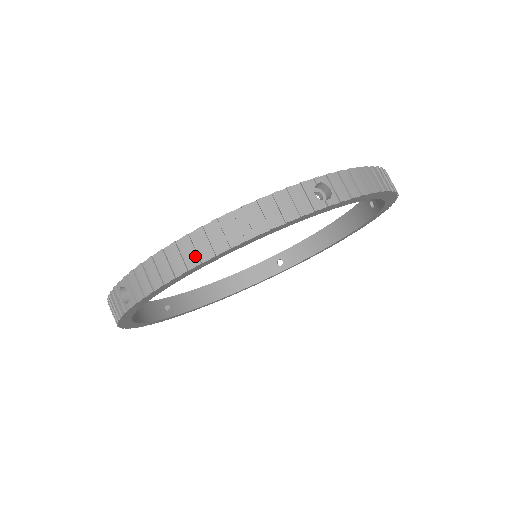
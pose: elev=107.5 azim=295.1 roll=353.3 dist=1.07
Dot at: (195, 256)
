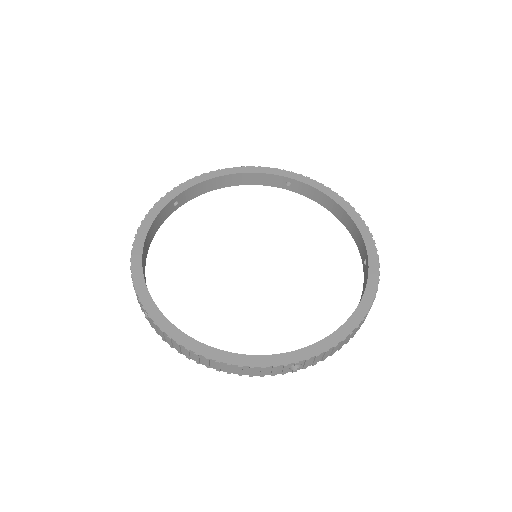
Dot at: (198, 361)
